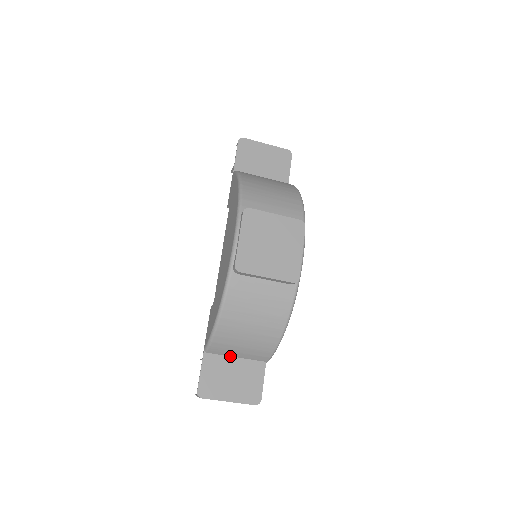
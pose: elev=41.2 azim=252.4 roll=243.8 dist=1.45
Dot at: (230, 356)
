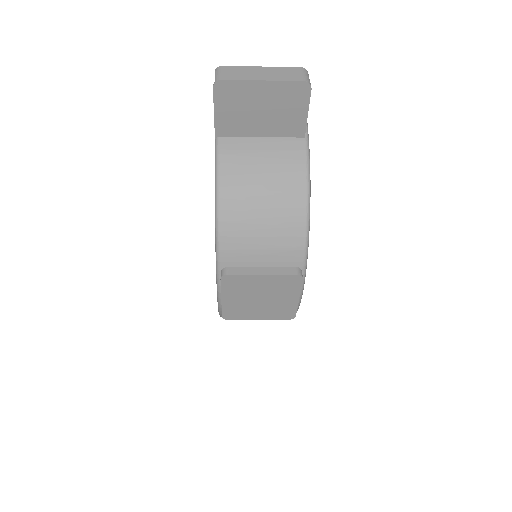
Dot at: occluded
